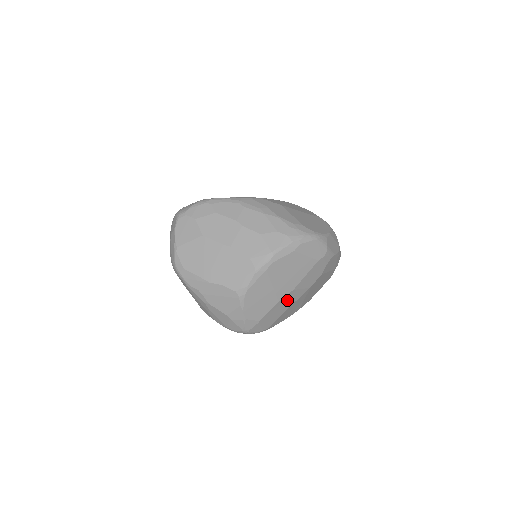
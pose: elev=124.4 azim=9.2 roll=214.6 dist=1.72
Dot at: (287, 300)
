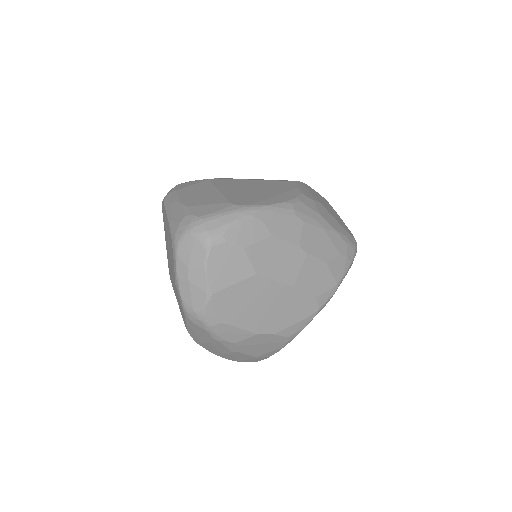
Dot at: occluded
